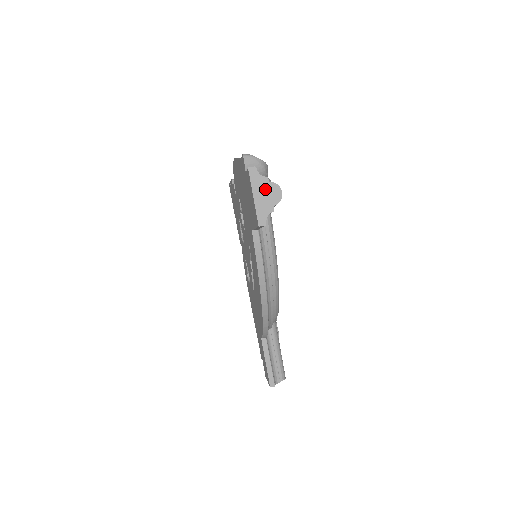
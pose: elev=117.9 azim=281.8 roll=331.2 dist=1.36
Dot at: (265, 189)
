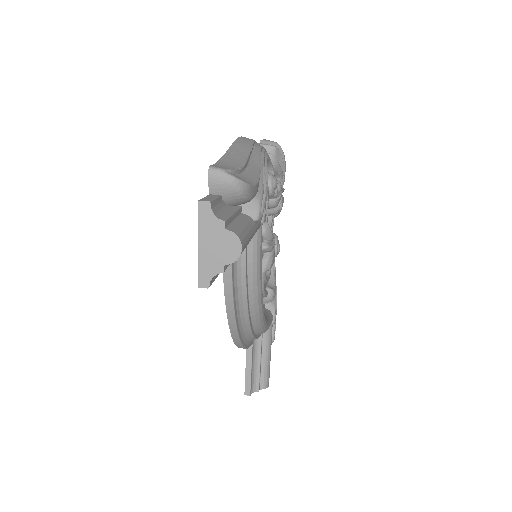
Dot at: (217, 238)
